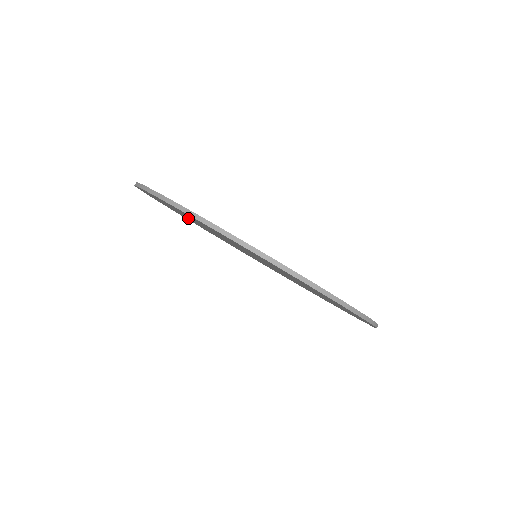
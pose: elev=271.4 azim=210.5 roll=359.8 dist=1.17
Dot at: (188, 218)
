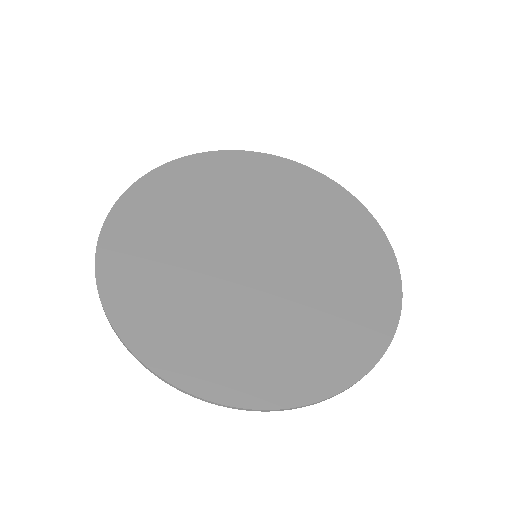
Dot at: (164, 267)
